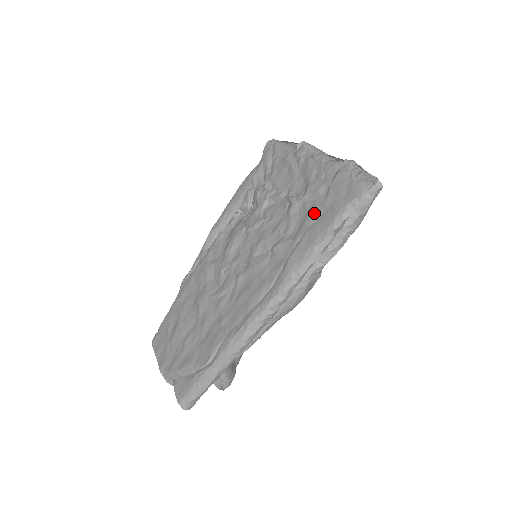
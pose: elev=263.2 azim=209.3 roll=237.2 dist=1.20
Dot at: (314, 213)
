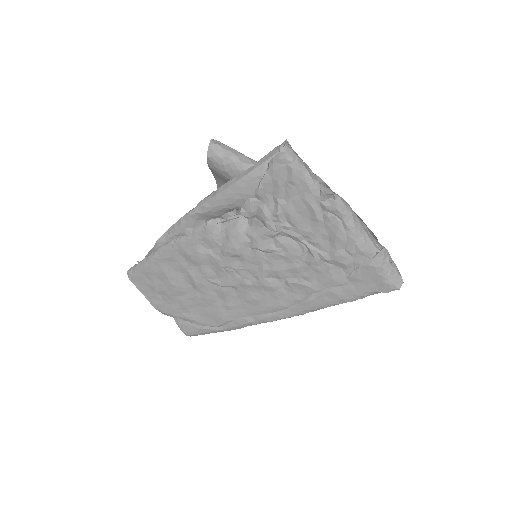
Dot at: (338, 281)
